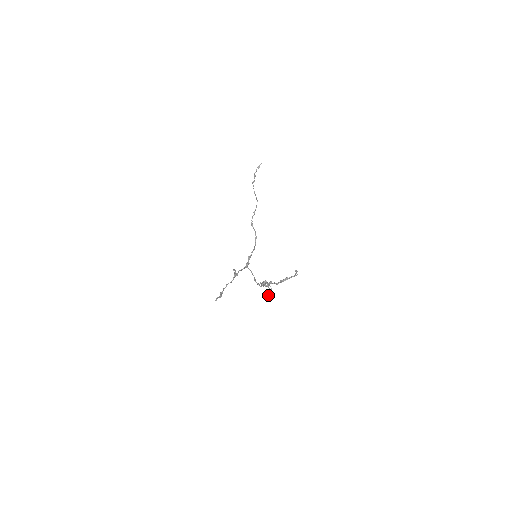
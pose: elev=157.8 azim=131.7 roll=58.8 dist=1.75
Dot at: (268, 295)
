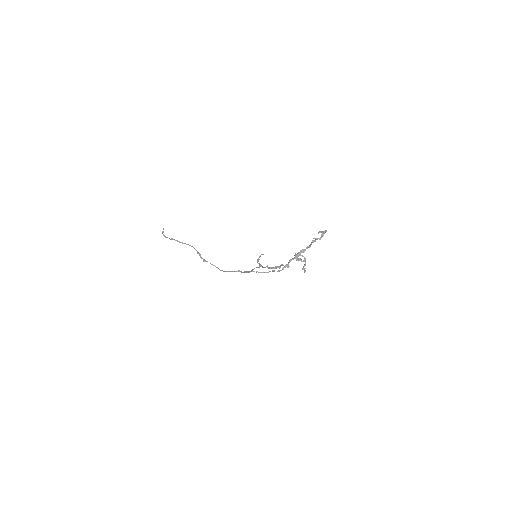
Dot at: (303, 267)
